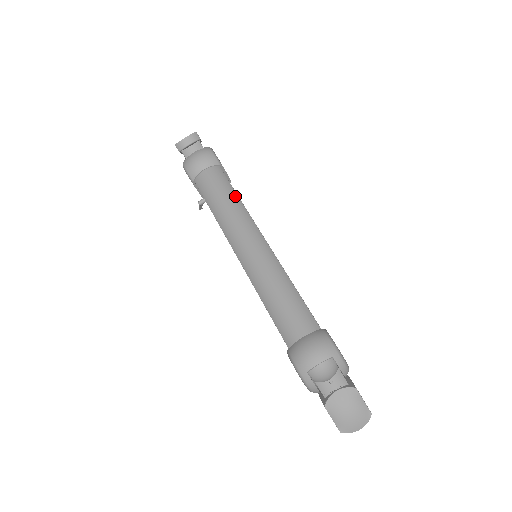
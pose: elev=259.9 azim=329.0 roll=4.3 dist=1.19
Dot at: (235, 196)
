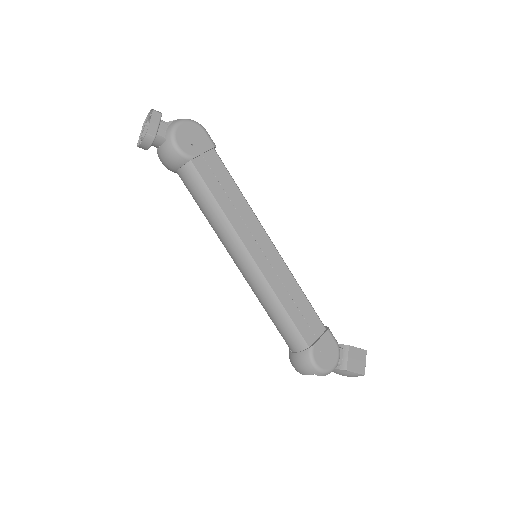
Dot at: (216, 207)
